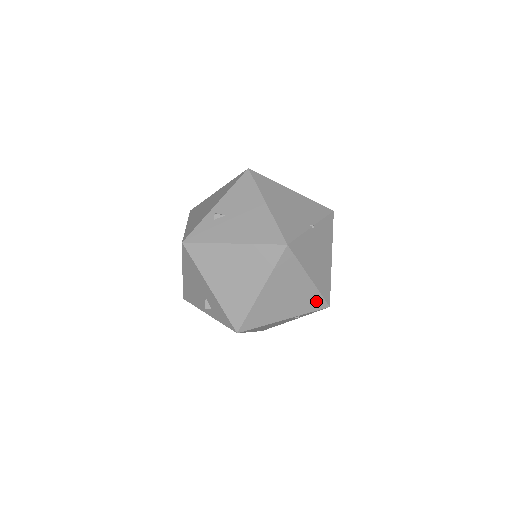
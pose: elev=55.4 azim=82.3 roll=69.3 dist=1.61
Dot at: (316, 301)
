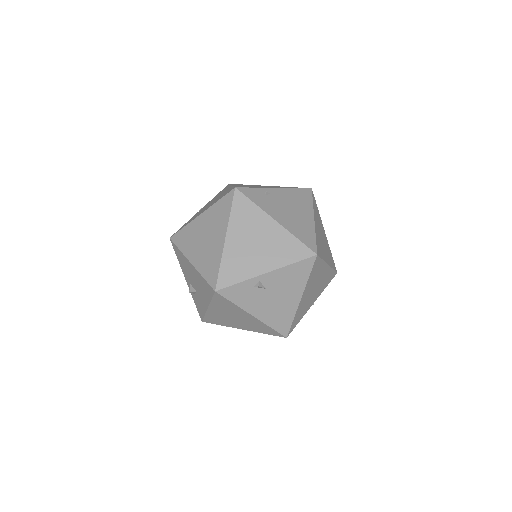
Dot at: occluded
